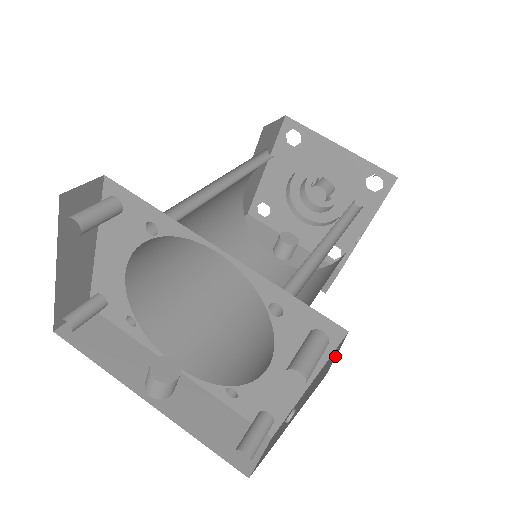
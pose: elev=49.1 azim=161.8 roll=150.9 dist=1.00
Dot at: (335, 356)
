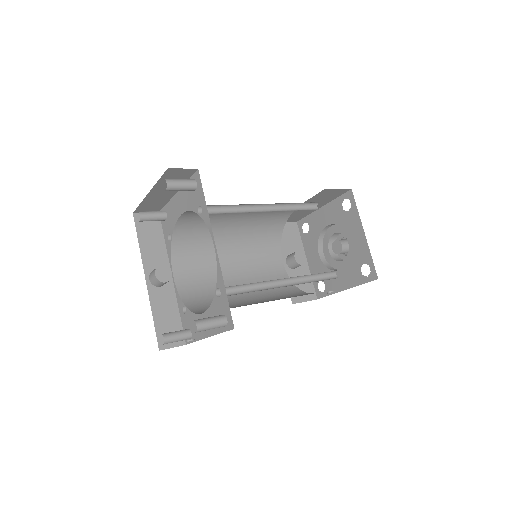
Dot at: occluded
